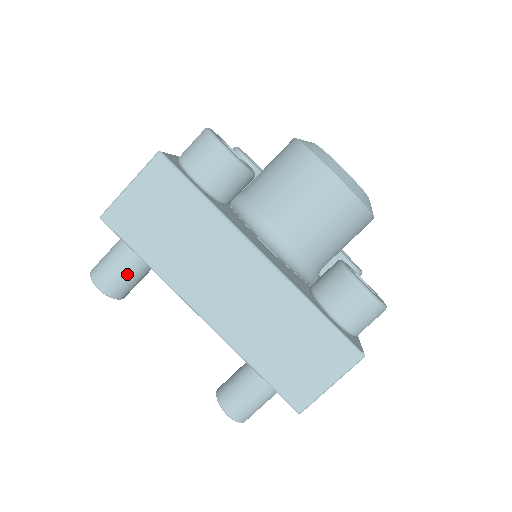
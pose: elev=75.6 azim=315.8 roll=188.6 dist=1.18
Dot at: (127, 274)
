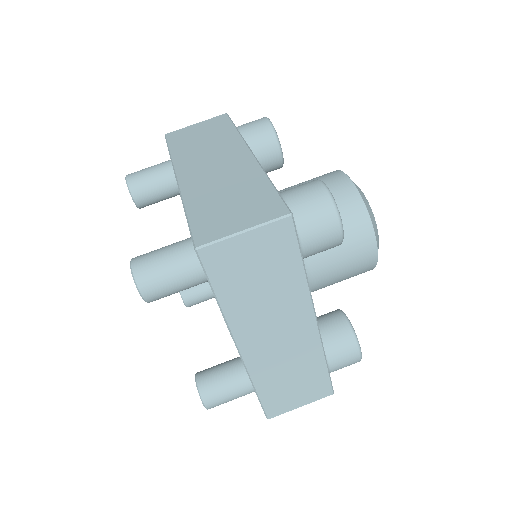
Dot at: (178, 290)
